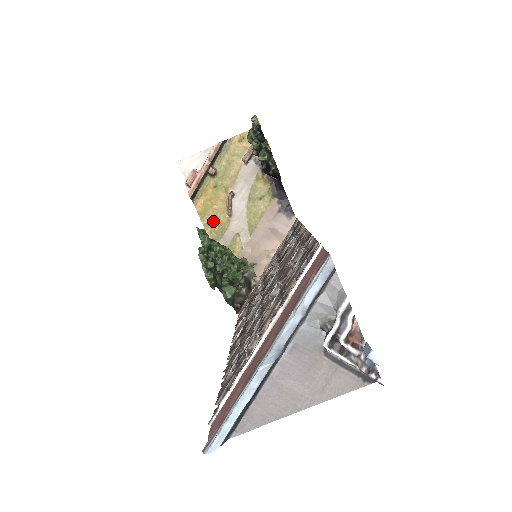
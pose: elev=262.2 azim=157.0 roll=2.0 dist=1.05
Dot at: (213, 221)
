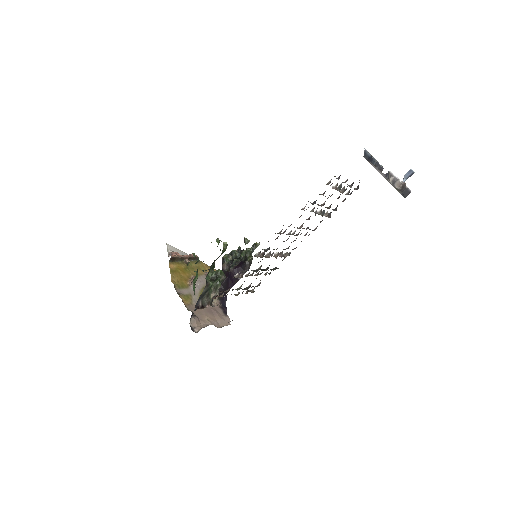
Dot at: (178, 278)
